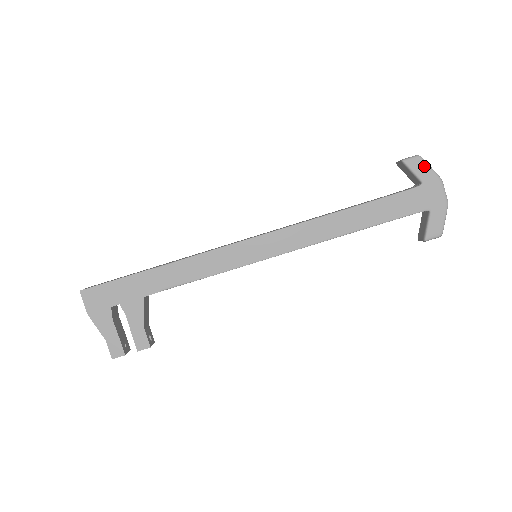
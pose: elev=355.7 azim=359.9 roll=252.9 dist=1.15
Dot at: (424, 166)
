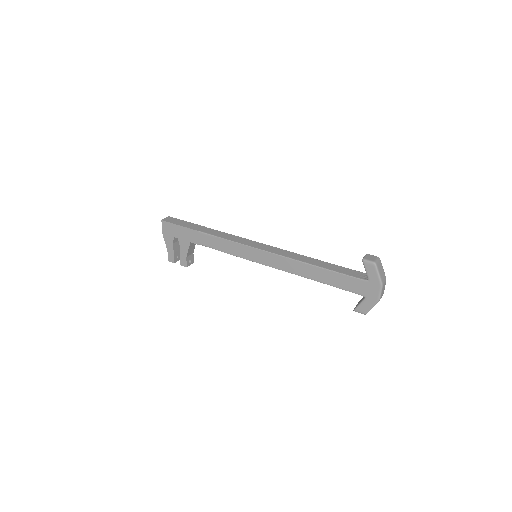
Dot at: (374, 271)
